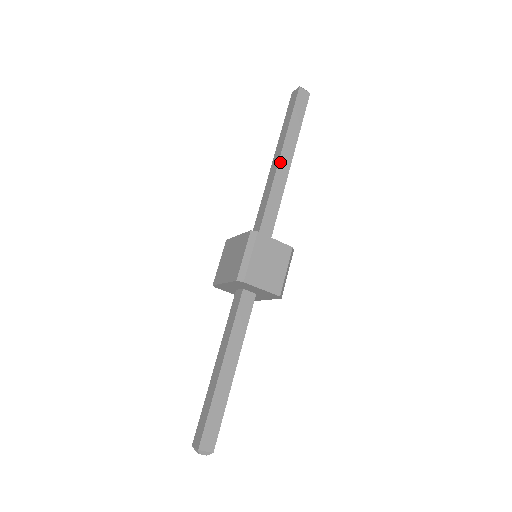
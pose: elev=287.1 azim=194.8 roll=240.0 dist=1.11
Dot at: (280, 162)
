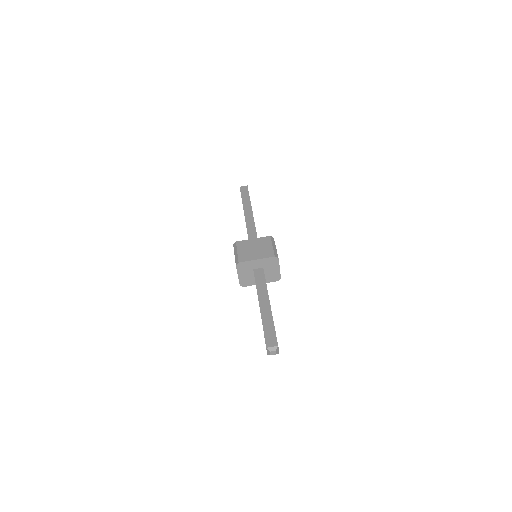
Dot at: occluded
